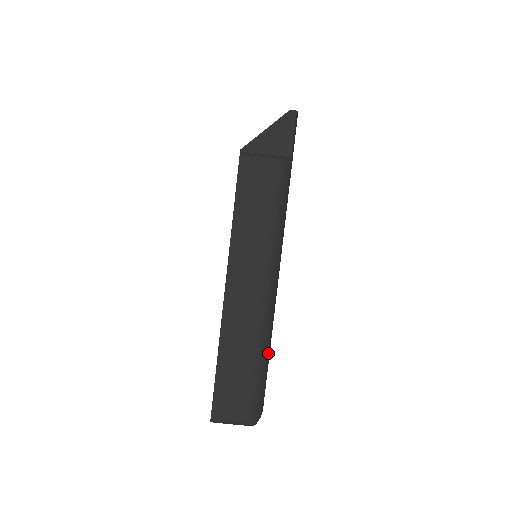
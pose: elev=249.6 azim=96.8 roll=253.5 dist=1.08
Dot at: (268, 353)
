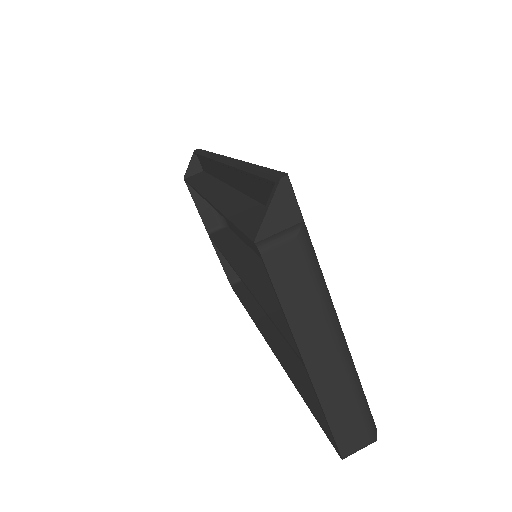
Dot at: (360, 384)
